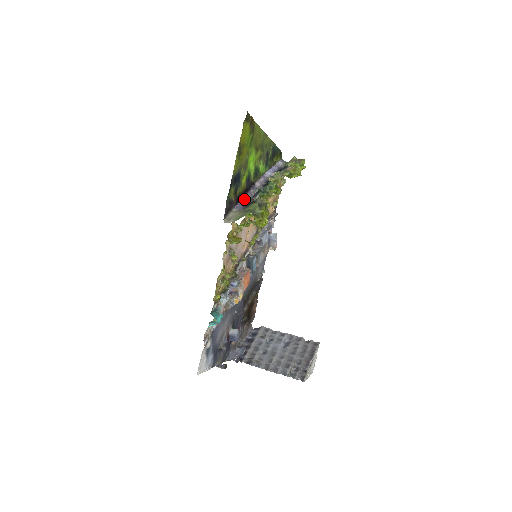
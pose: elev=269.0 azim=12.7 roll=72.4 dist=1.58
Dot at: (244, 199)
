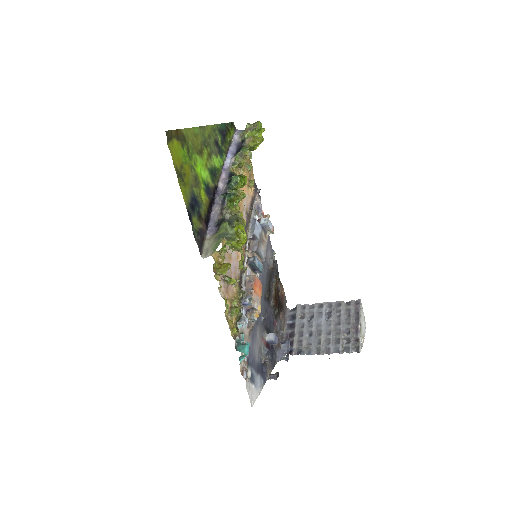
Dot at: (213, 215)
